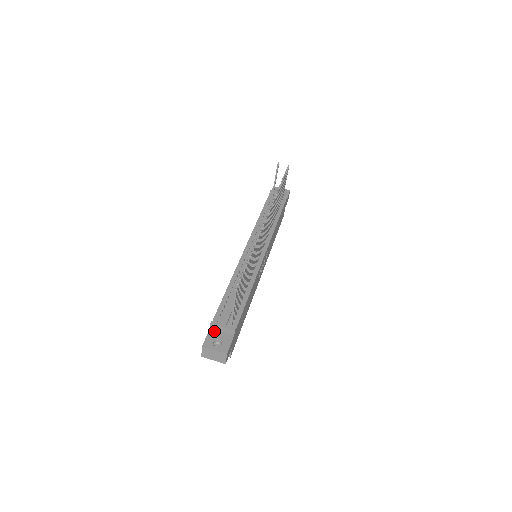
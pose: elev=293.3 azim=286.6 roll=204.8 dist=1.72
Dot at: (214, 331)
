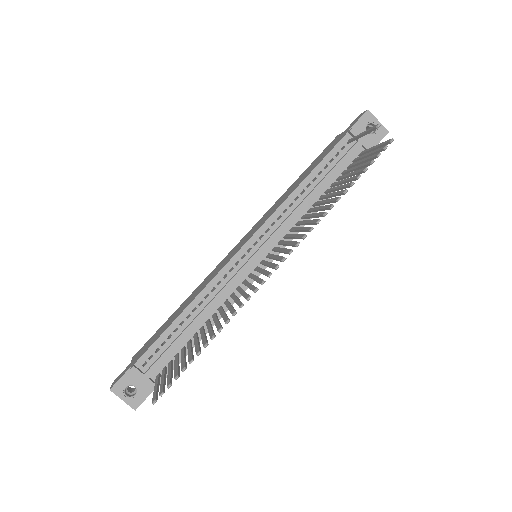
Dot at: (134, 373)
